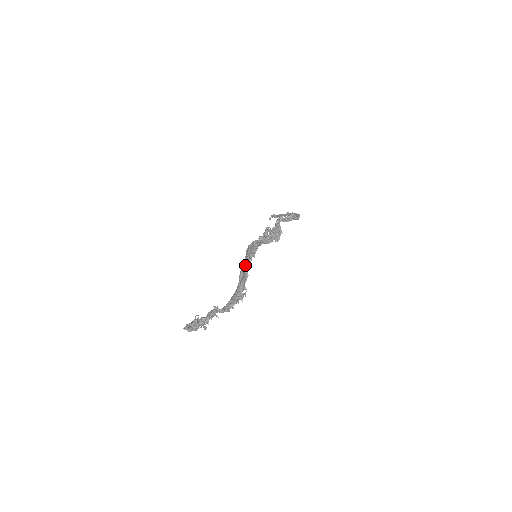
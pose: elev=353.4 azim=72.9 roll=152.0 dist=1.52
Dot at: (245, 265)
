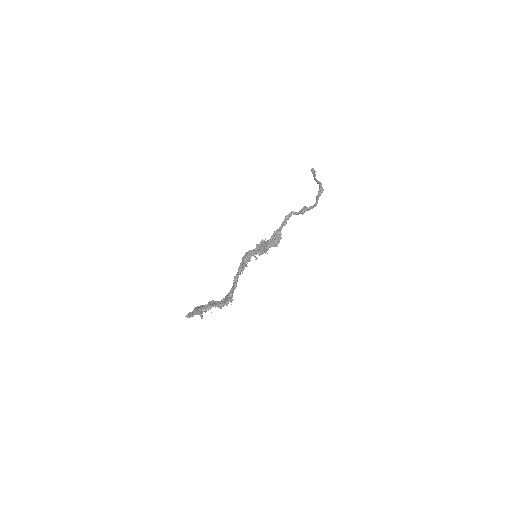
Dot at: occluded
